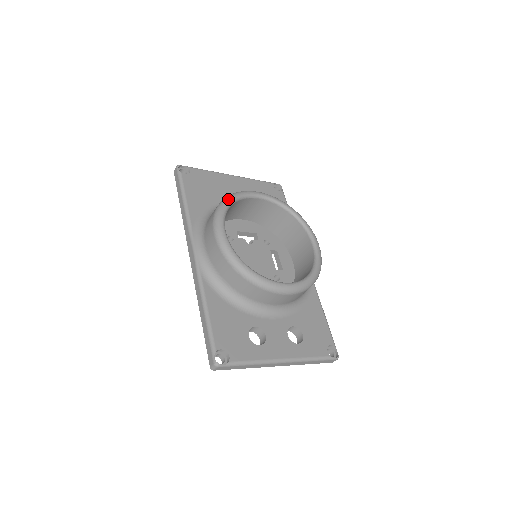
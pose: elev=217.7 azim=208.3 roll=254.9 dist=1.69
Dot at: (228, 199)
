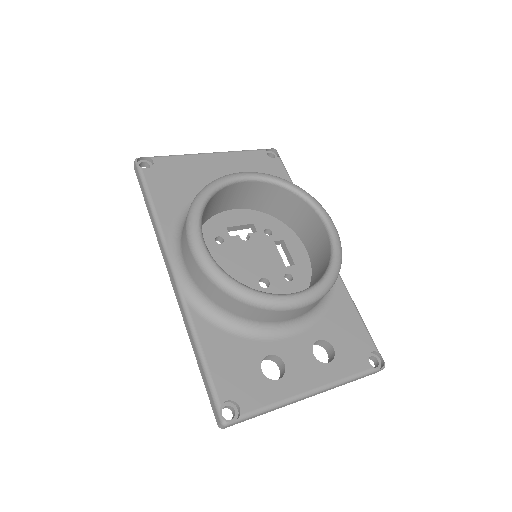
Dot at: (202, 194)
